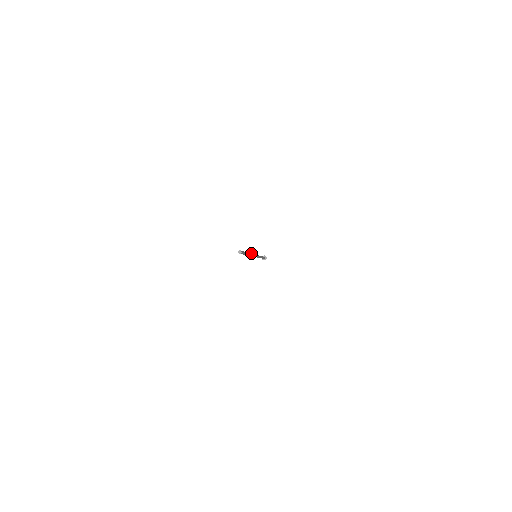
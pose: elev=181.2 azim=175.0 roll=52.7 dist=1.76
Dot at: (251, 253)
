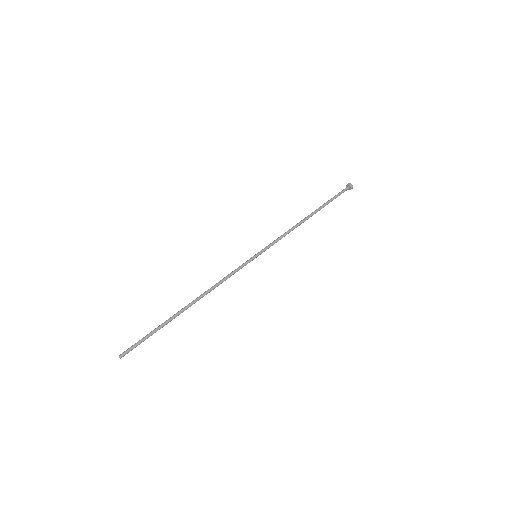
Dot at: (207, 291)
